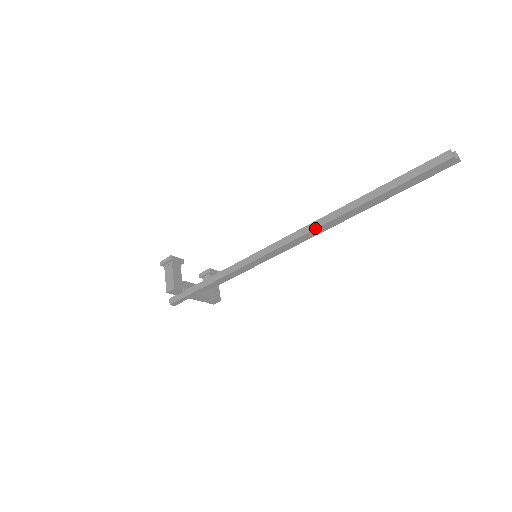
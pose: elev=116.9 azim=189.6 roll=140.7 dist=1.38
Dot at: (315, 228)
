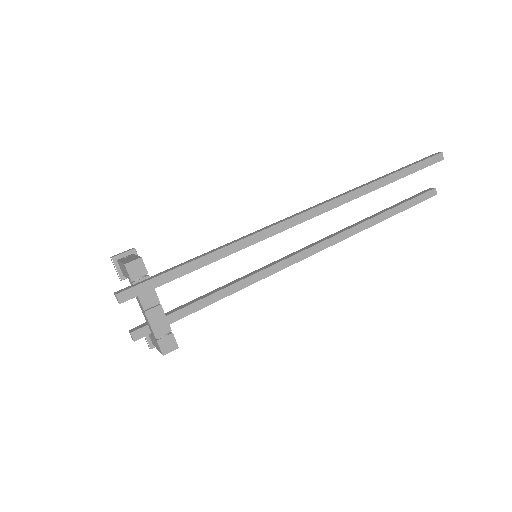
Dot at: (339, 196)
